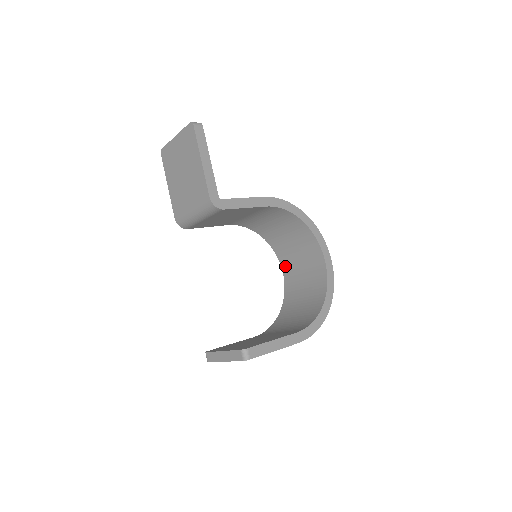
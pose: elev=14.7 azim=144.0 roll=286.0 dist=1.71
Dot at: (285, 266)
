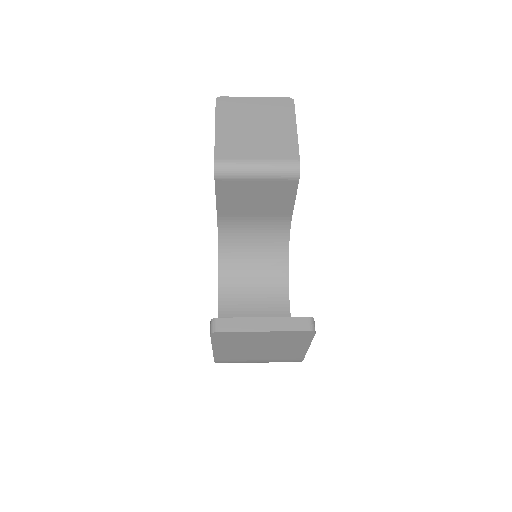
Dot at: (226, 298)
